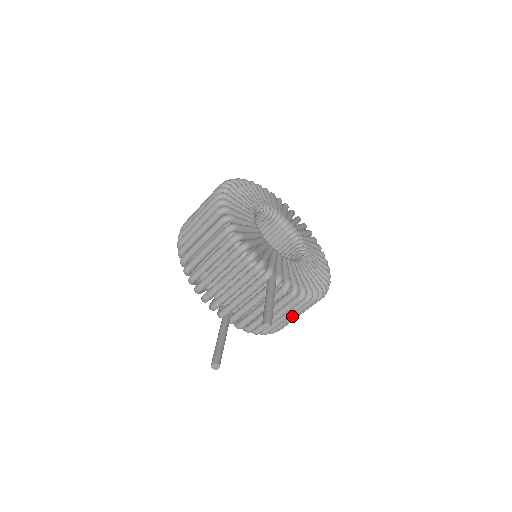
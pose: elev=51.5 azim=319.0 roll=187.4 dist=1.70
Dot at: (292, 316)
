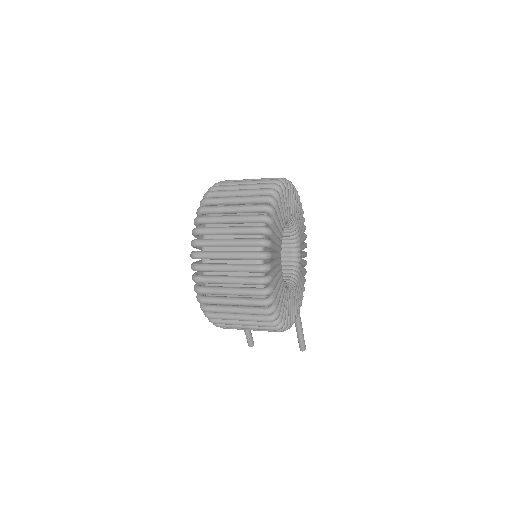
Dot at: occluded
